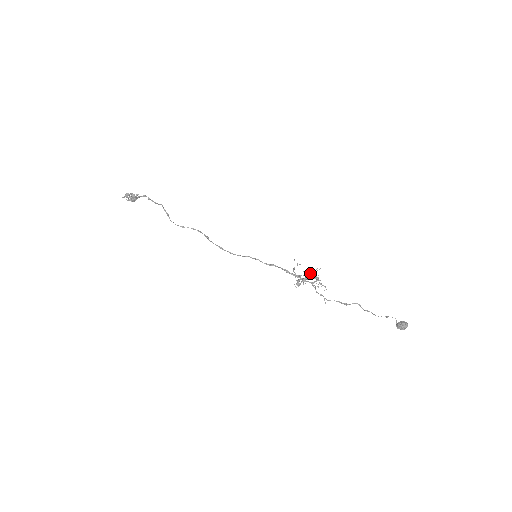
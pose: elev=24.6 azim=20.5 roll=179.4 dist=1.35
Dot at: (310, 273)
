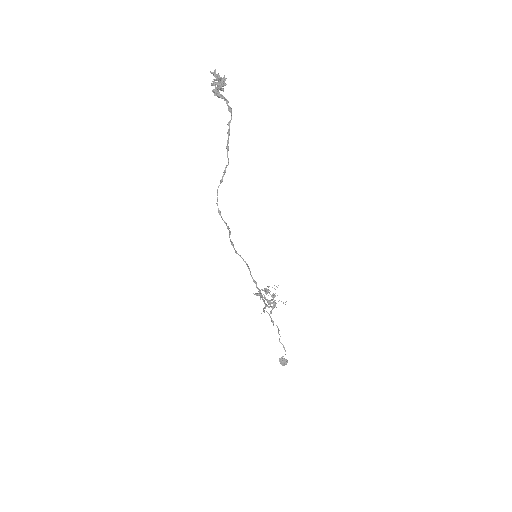
Dot at: (274, 302)
